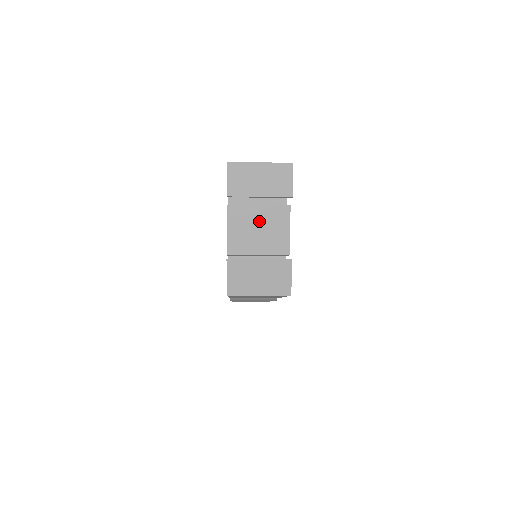
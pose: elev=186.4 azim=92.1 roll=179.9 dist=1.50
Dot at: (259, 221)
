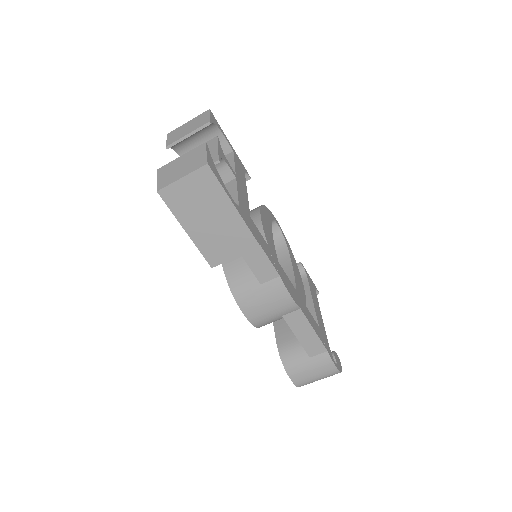
Dot at: occluded
